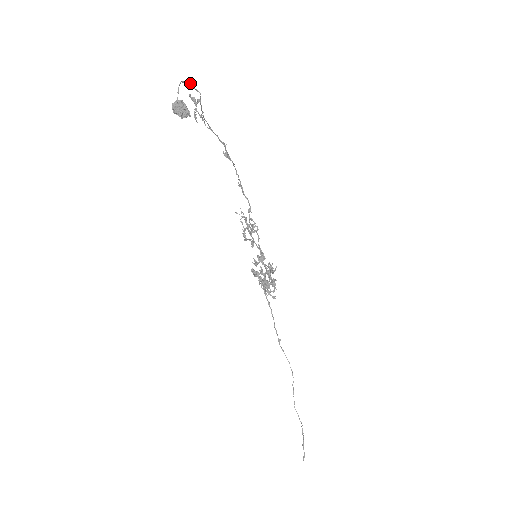
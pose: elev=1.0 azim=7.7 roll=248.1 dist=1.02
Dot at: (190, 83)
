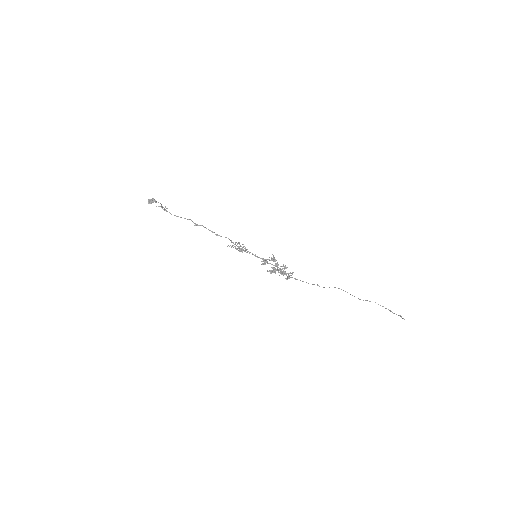
Dot at: occluded
